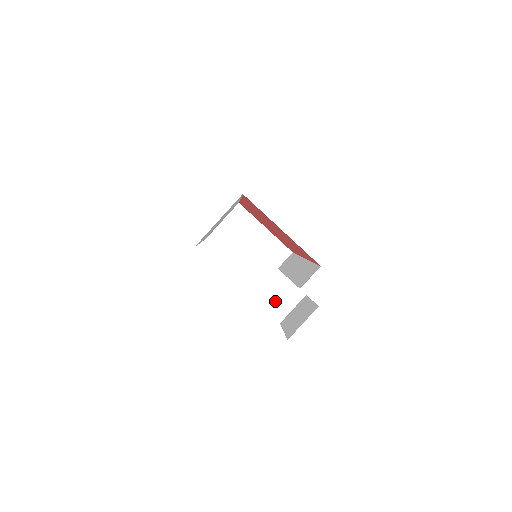
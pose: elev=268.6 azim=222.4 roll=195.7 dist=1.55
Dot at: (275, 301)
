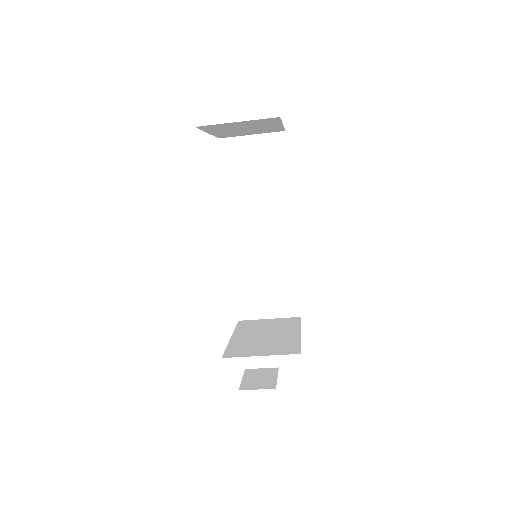
Dot at: (249, 323)
